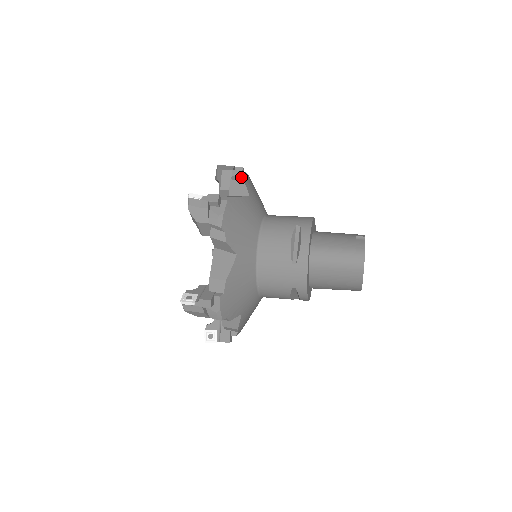
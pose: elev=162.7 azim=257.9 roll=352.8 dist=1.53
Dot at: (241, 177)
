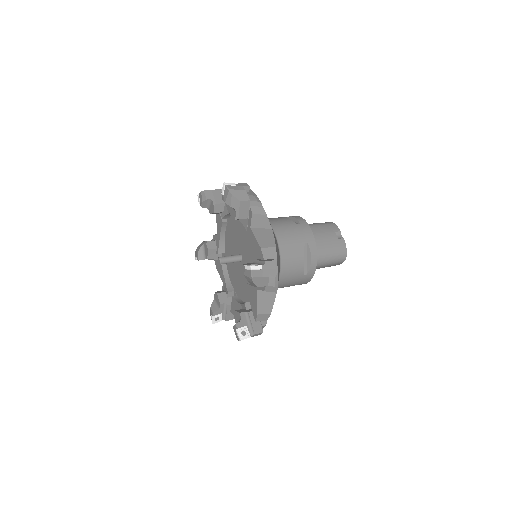
Dot at: (261, 209)
